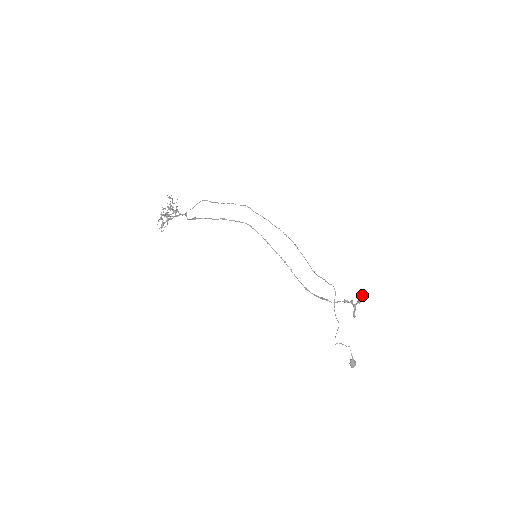
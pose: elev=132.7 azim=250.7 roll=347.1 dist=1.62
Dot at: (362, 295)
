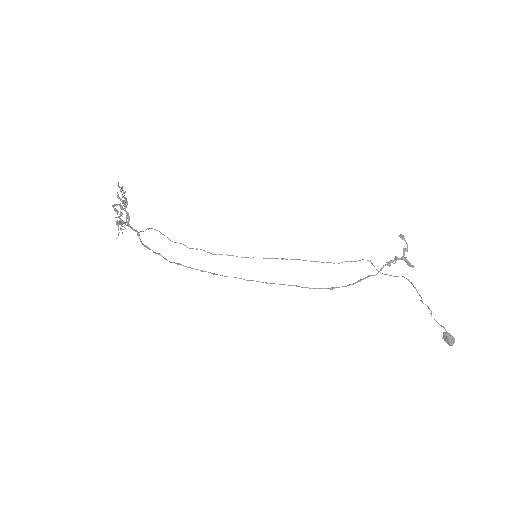
Dot at: (404, 236)
